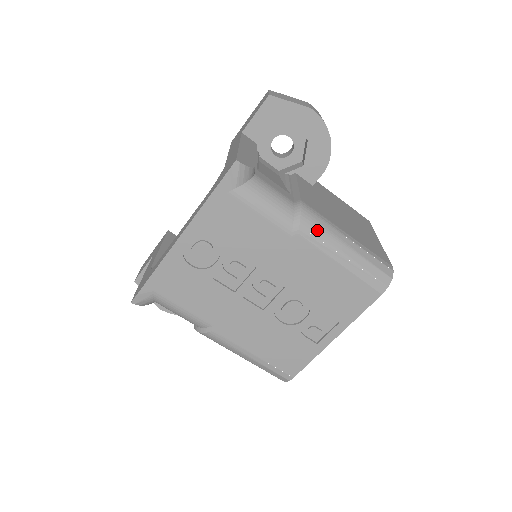
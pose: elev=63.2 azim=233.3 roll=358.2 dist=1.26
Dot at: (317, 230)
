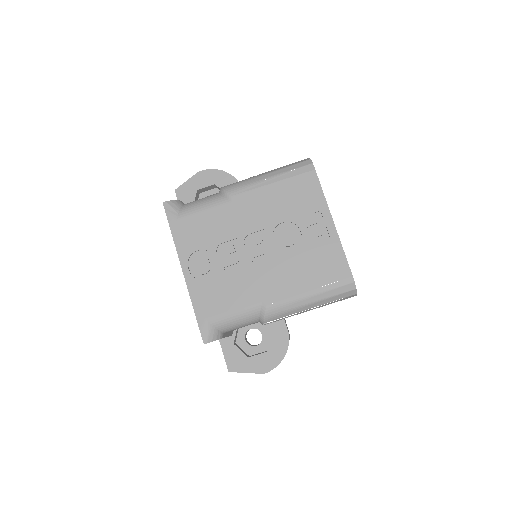
Dot at: (239, 185)
